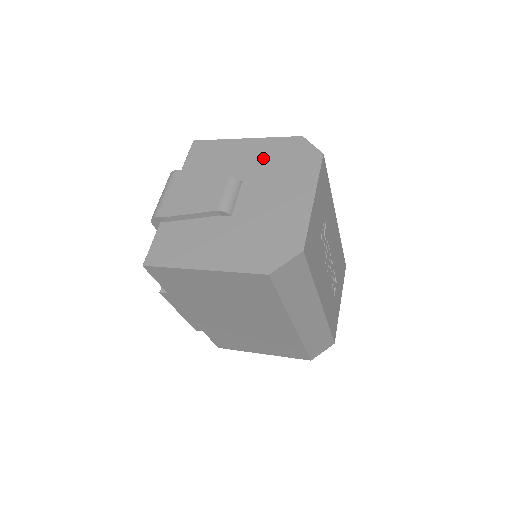
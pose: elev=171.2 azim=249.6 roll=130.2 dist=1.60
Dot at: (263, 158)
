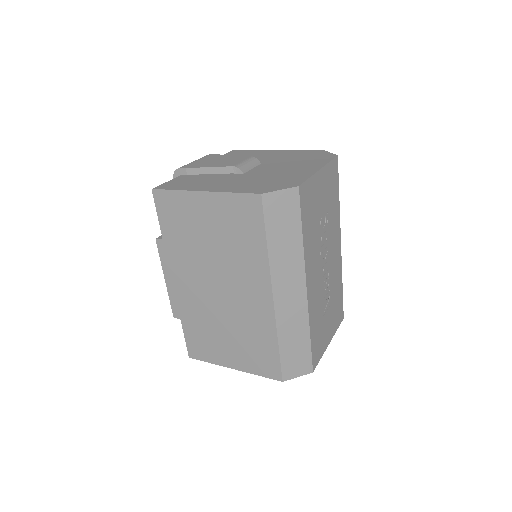
Dot at: (285, 156)
